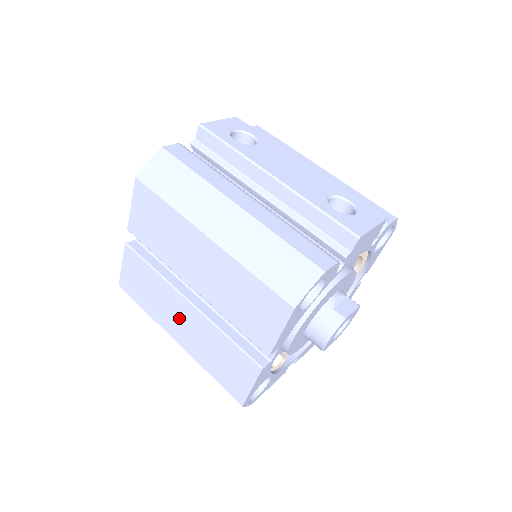
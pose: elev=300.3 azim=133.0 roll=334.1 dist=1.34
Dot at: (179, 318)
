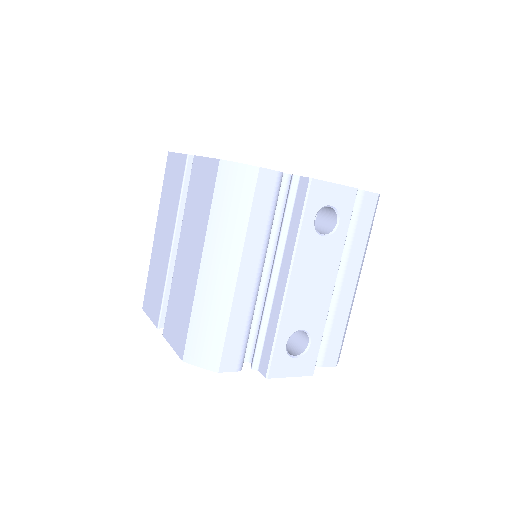
Dot at: (164, 234)
